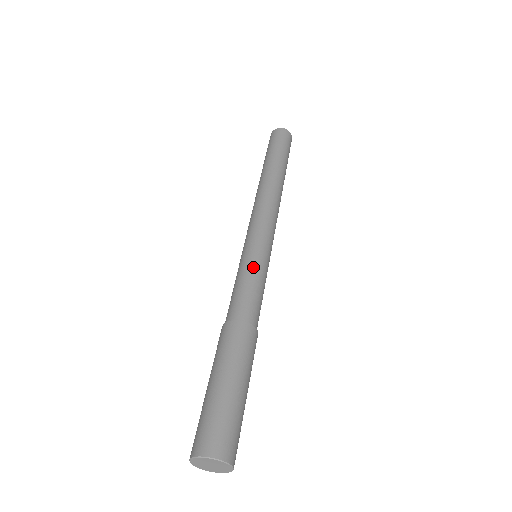
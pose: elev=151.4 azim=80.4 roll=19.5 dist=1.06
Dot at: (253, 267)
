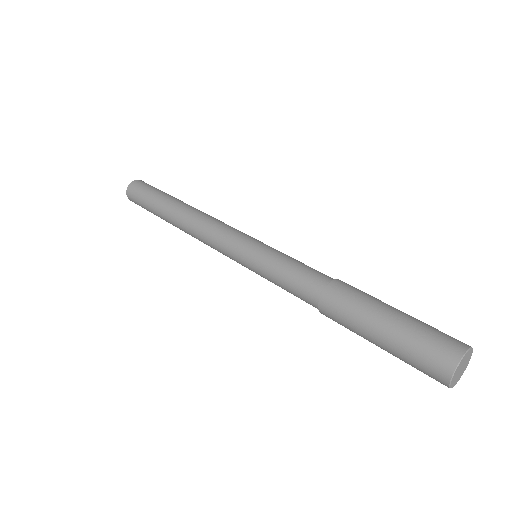
Dot at: (281, 252)
